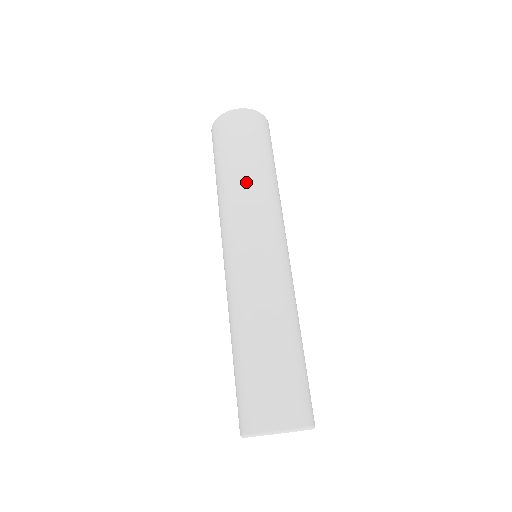
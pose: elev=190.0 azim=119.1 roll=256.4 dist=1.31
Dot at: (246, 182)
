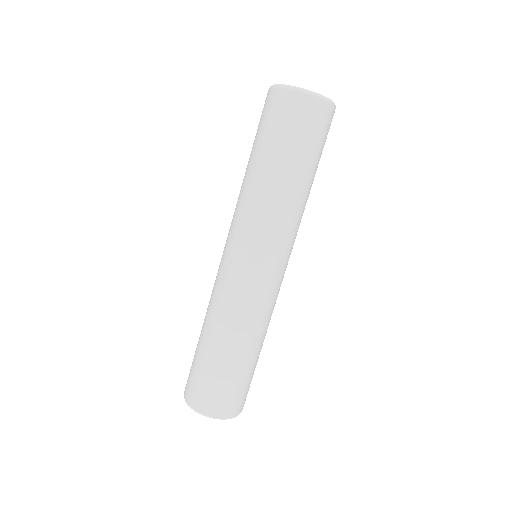
Dot at: (282, 195)
